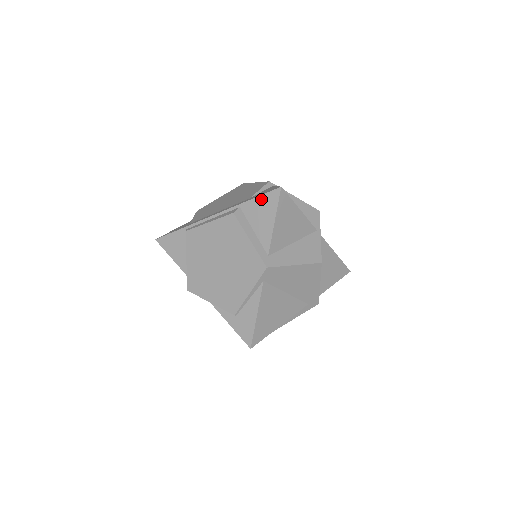
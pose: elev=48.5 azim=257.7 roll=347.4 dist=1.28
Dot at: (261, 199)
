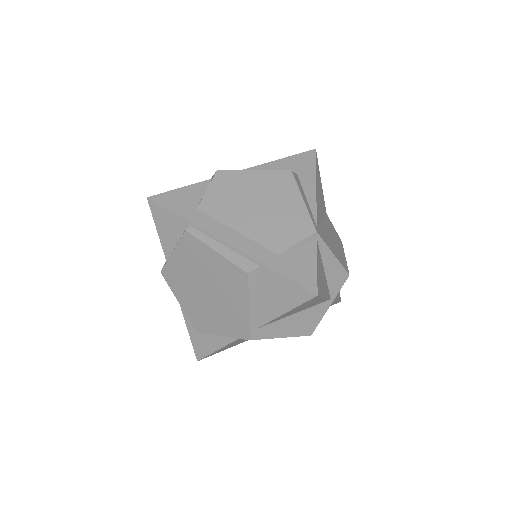
Dot at: (288, 283)
